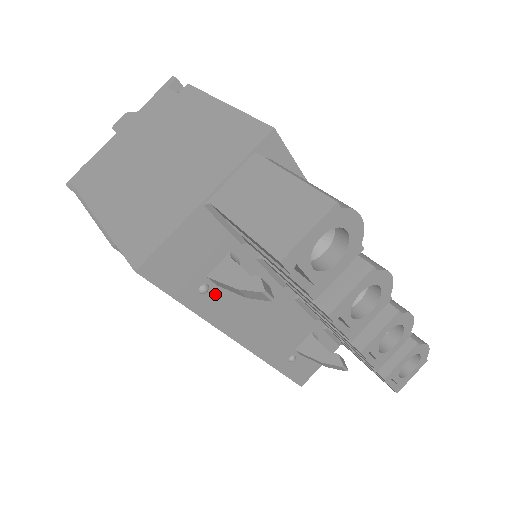
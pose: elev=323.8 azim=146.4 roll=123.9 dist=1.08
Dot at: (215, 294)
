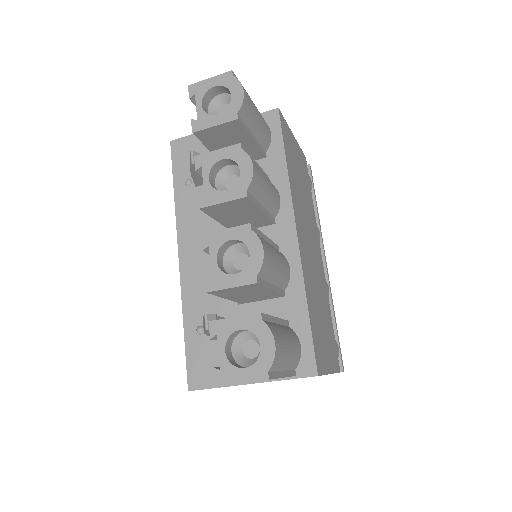
Dot at: (191, 193)
